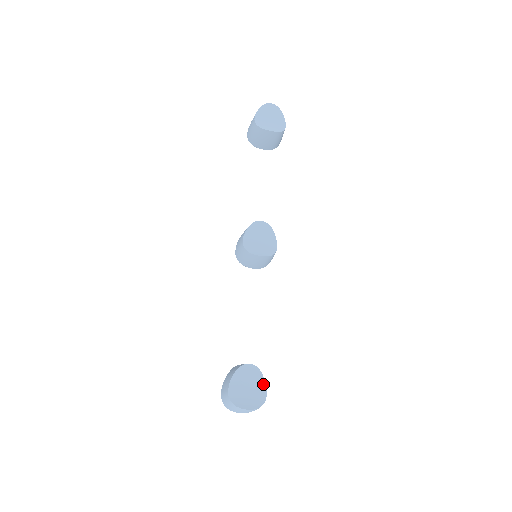
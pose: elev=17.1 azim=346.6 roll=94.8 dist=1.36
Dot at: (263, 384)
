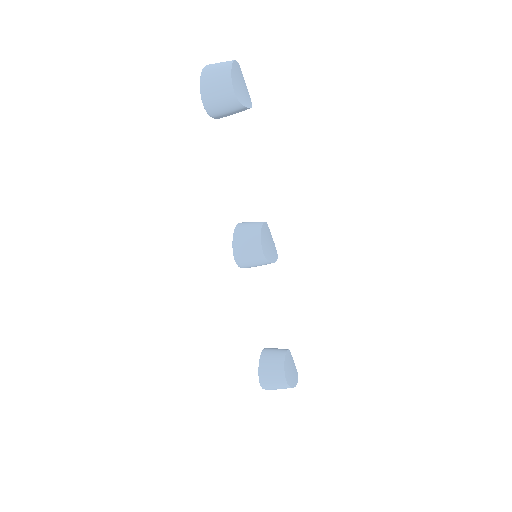
Dot at: (292, 357)
